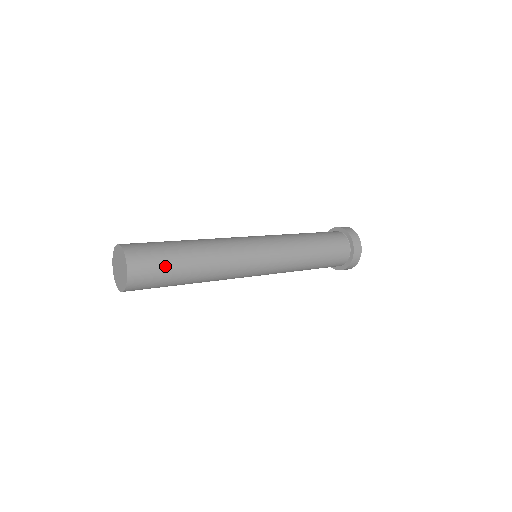
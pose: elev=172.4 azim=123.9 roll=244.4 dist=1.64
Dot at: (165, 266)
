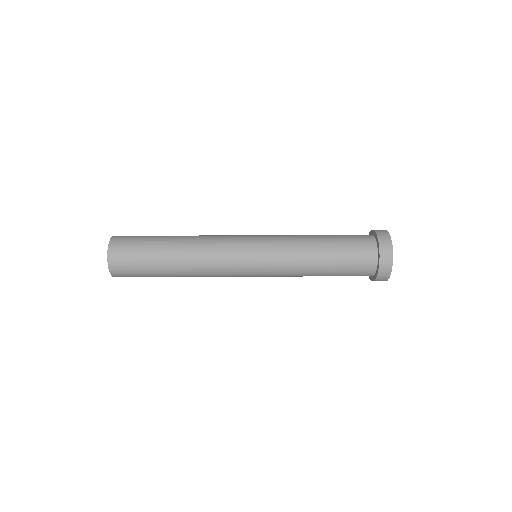
Dot at: (142, 253)
